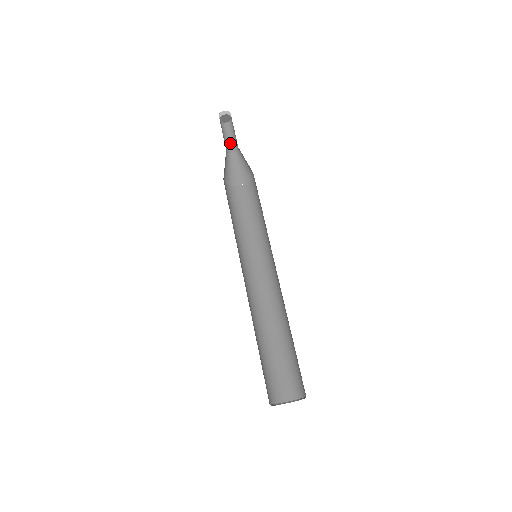
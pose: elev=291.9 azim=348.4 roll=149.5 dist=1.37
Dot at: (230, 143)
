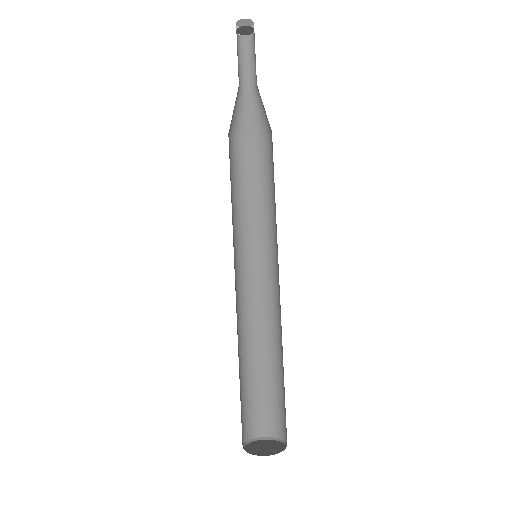
Dot at: (247, 72)
